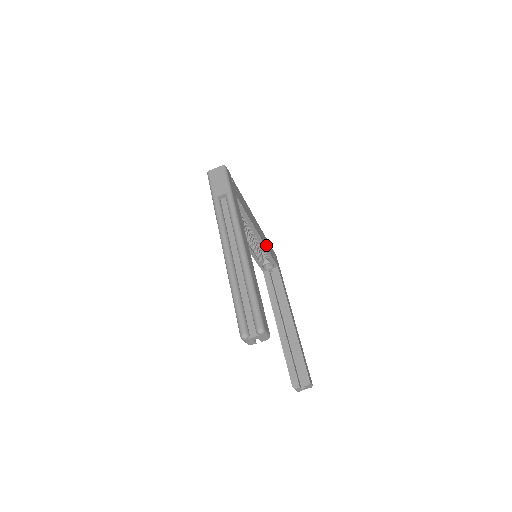
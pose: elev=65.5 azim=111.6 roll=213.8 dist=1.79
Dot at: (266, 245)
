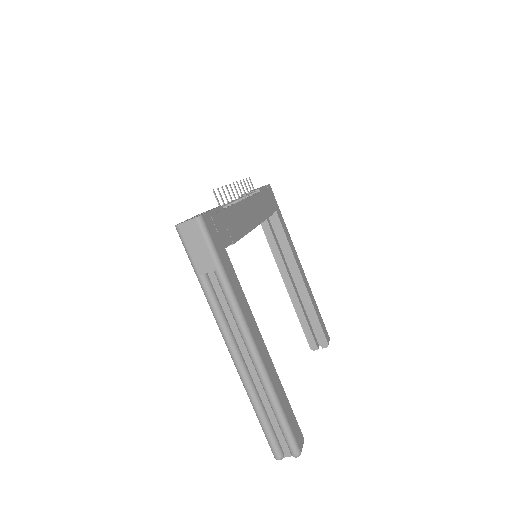
Dot at: (262, 215)
